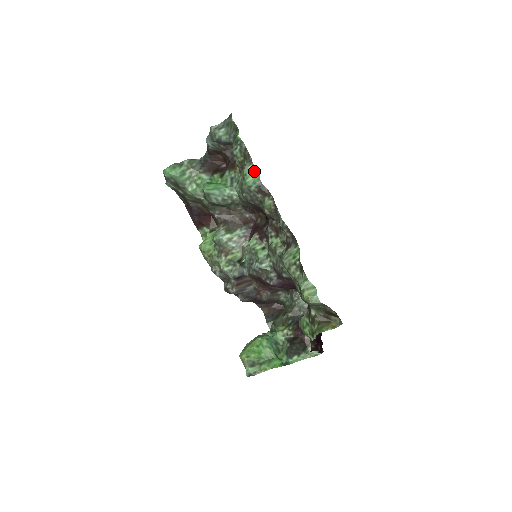
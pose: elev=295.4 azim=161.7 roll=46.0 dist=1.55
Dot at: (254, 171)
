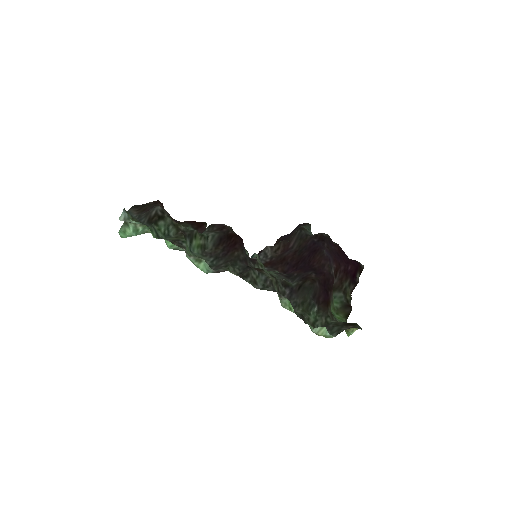
Dot at: (198, 260)
